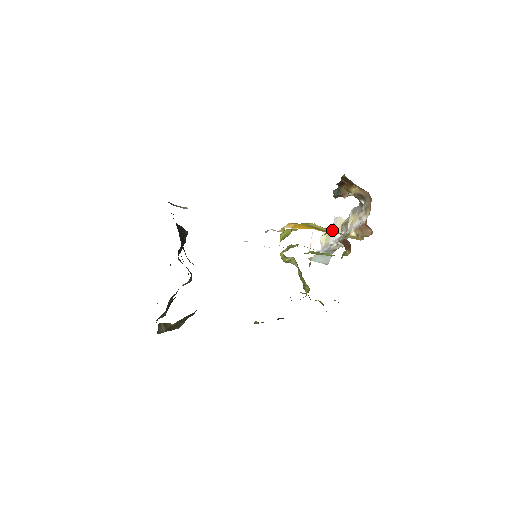
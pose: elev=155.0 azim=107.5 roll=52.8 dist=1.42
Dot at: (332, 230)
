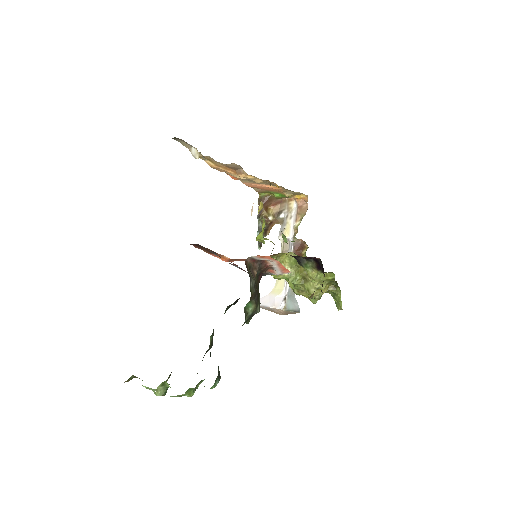
Dot at: occluded
